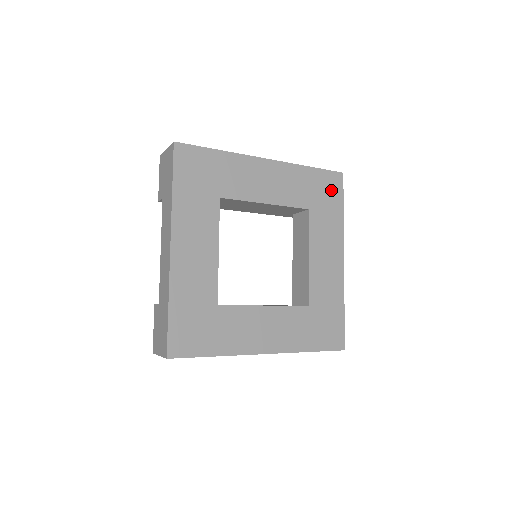
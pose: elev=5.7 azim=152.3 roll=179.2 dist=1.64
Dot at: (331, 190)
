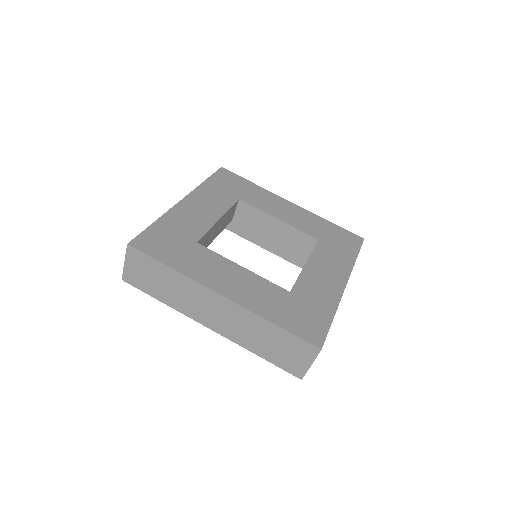
Dot at: (347, 241)
